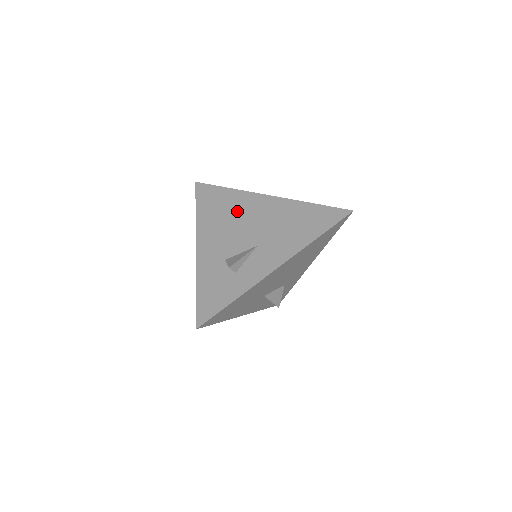
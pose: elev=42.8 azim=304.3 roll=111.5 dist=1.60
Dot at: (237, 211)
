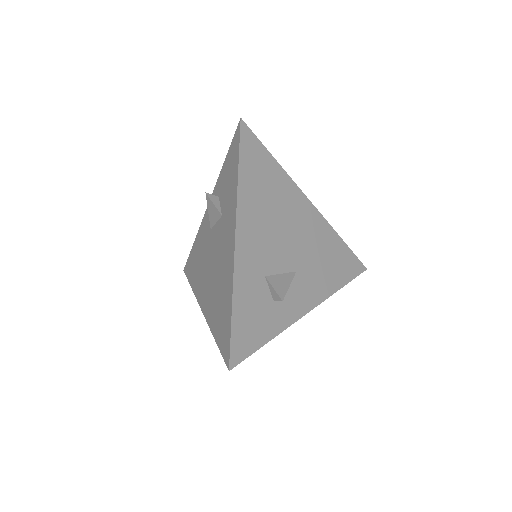
Dot at: (282, 206)
